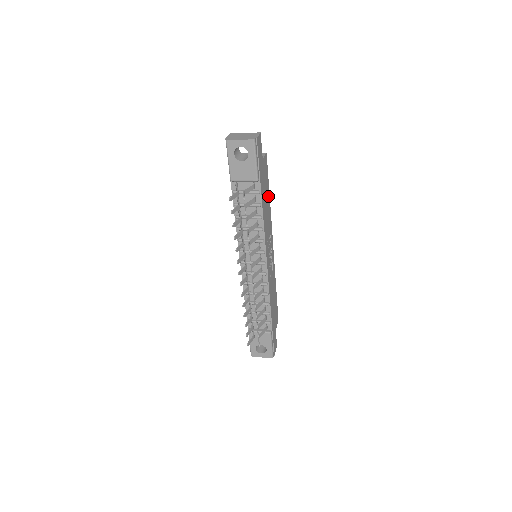
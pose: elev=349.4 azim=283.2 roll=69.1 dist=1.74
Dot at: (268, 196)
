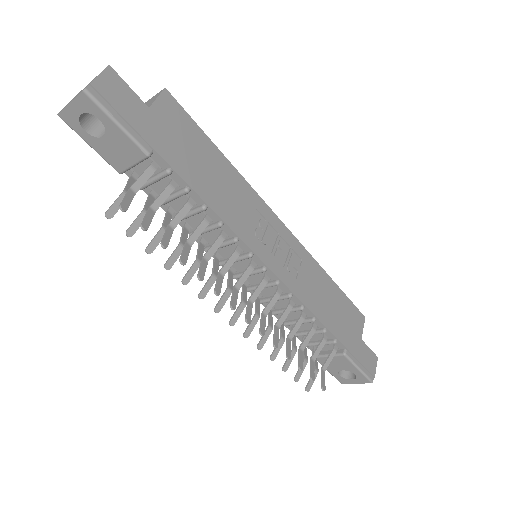
Dot at: (216, 157)
